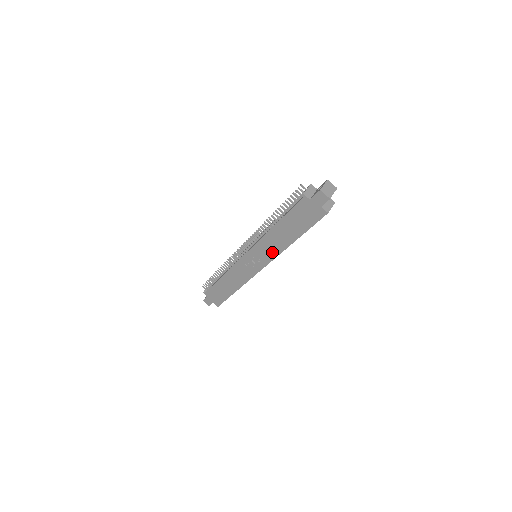
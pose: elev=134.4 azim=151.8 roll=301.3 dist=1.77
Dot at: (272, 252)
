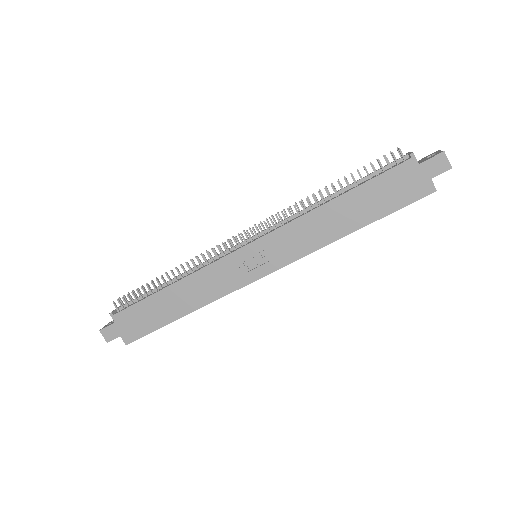
Dot at: (301, 246)
